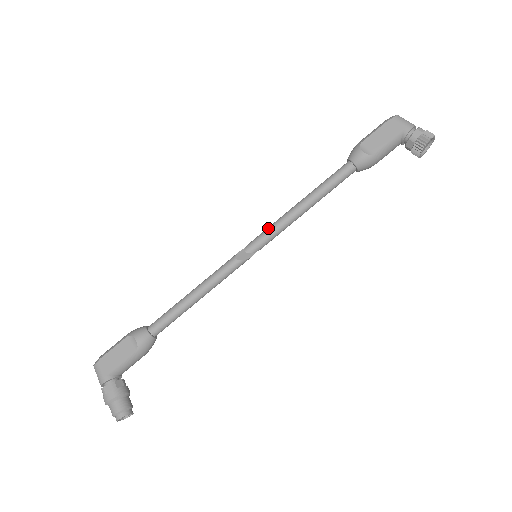
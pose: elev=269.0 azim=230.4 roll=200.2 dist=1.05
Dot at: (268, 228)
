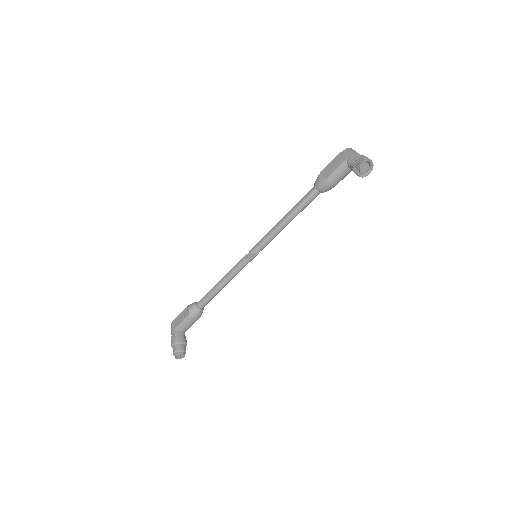
Dot at: (263, 237)
